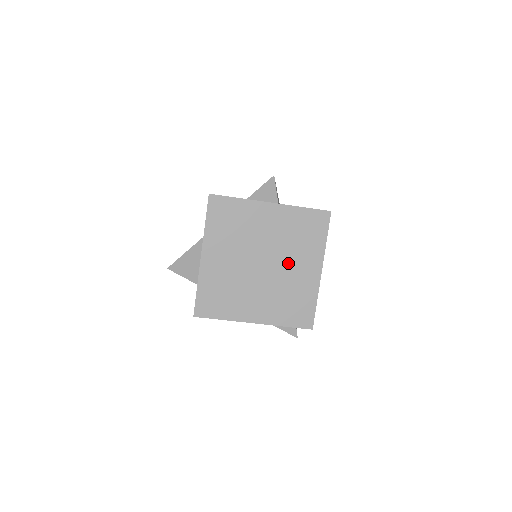
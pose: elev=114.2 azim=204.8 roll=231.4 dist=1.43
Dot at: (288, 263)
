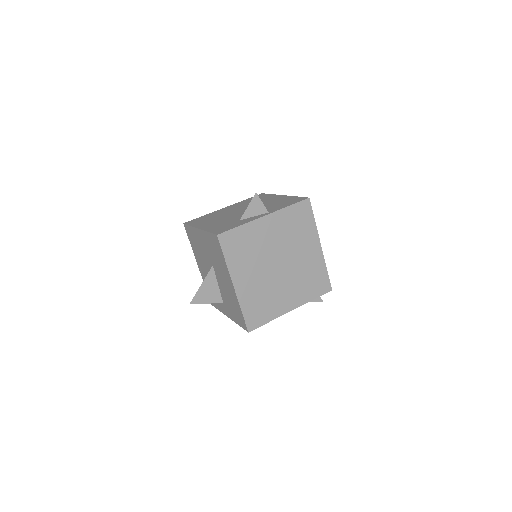
Dot at: (296, 253)
